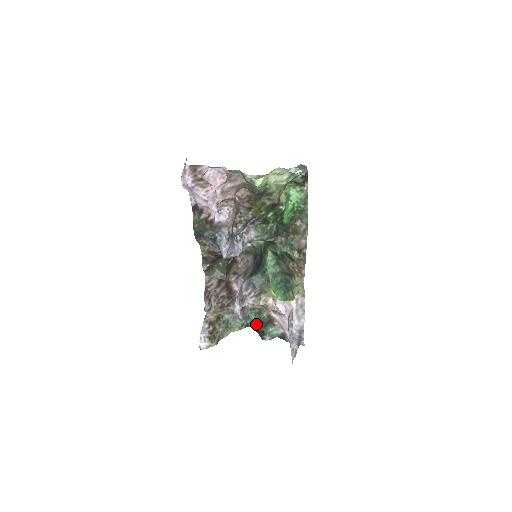
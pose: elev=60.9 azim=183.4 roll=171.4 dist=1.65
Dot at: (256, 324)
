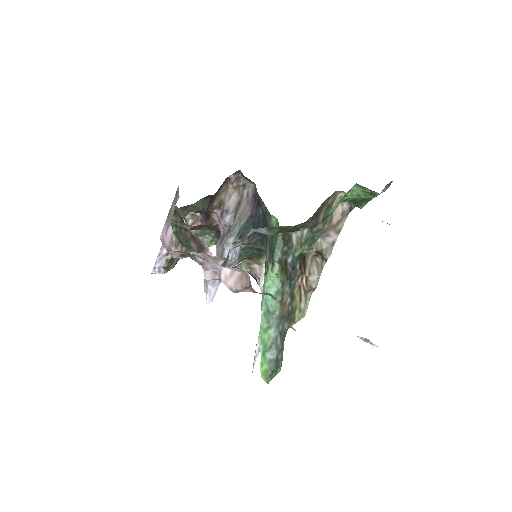
Dot at: occluded
